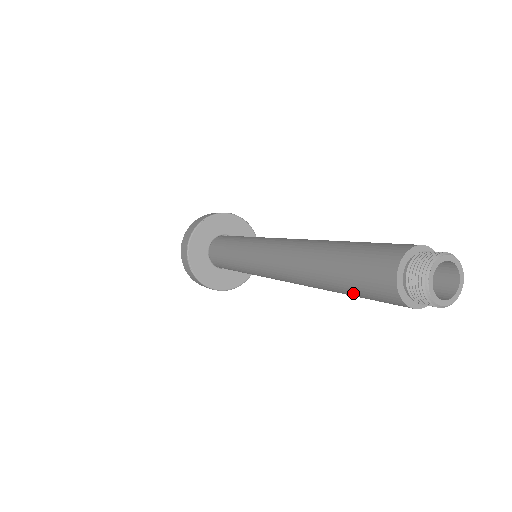
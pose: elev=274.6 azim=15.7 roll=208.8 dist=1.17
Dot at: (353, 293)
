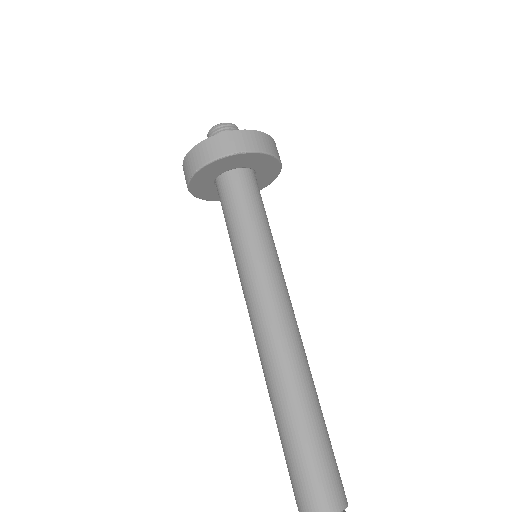
Dot at: (284, 453)
